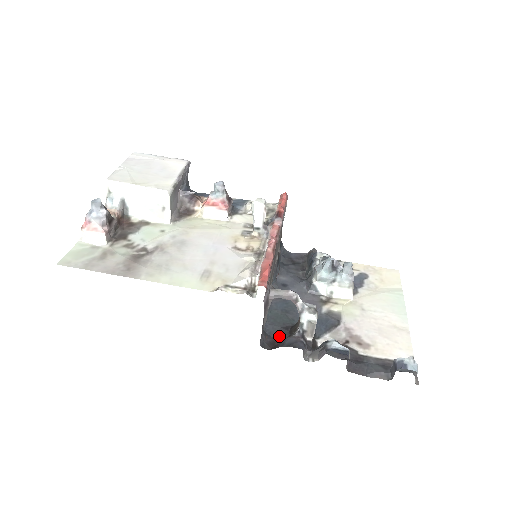
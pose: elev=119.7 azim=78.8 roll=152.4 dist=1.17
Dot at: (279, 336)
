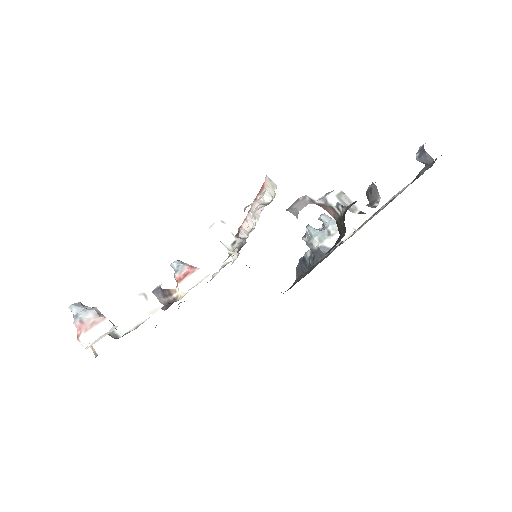
Dot at: (339, 239)
